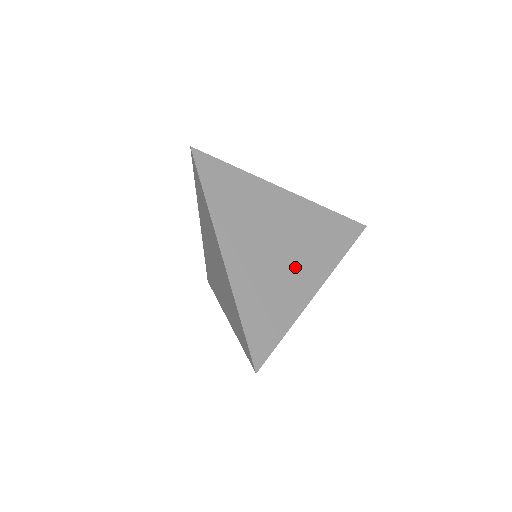
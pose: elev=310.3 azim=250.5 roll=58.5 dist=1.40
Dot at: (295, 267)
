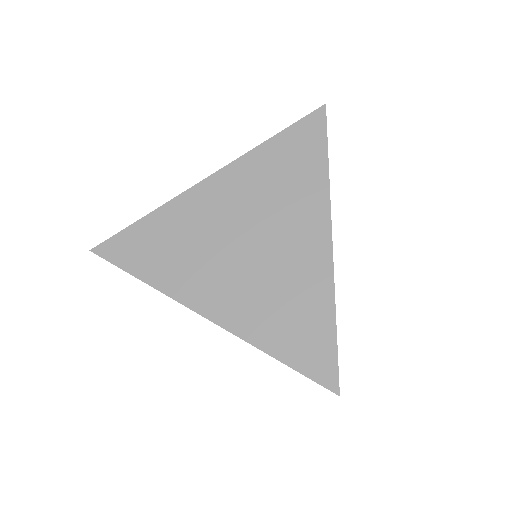
Dot at: (285, 244)
